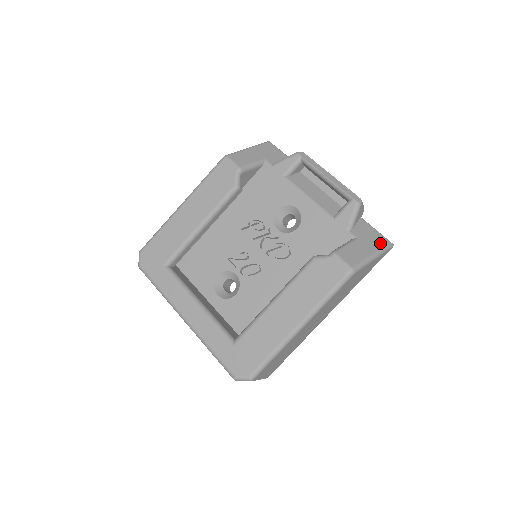
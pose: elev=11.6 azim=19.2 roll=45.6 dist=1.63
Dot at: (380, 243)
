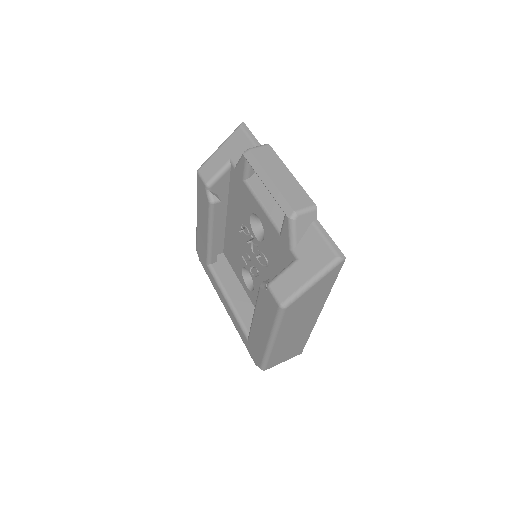
Dot at: (323, 261)
